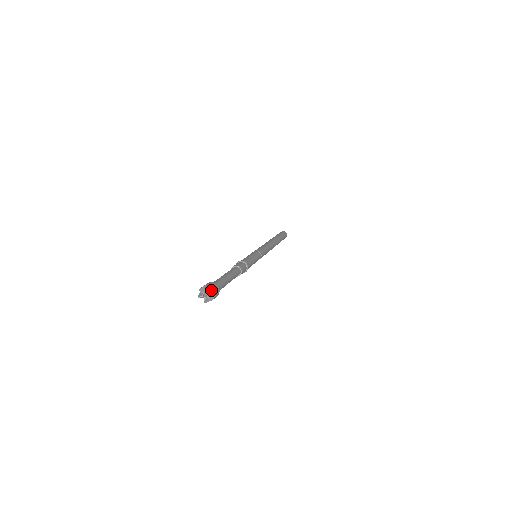
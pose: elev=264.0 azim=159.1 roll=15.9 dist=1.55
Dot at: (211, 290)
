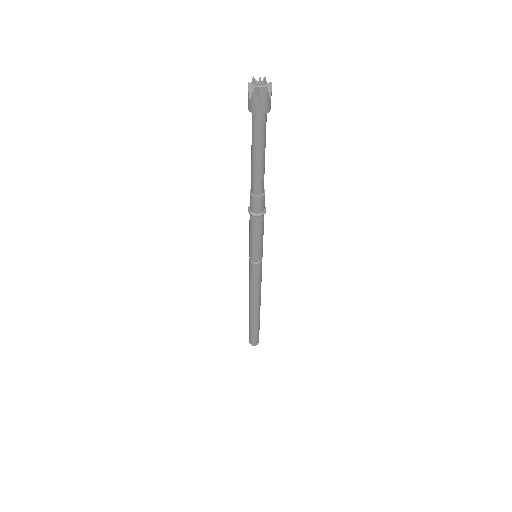
Dot at: (268, 87)
